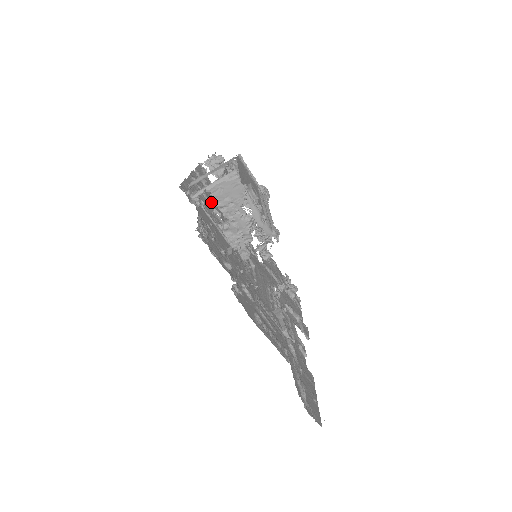
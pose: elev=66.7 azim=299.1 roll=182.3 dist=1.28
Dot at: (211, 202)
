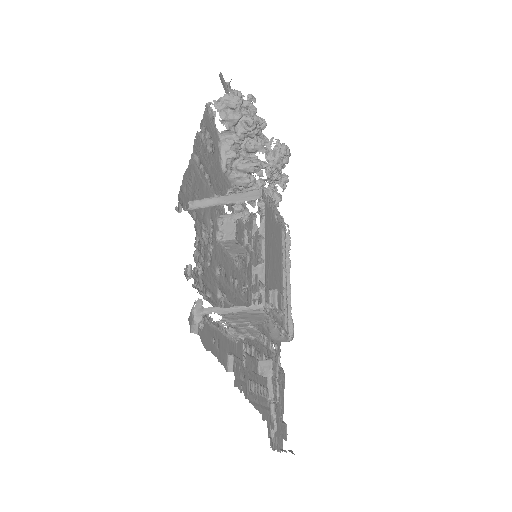
Dot at: (214, 178)
